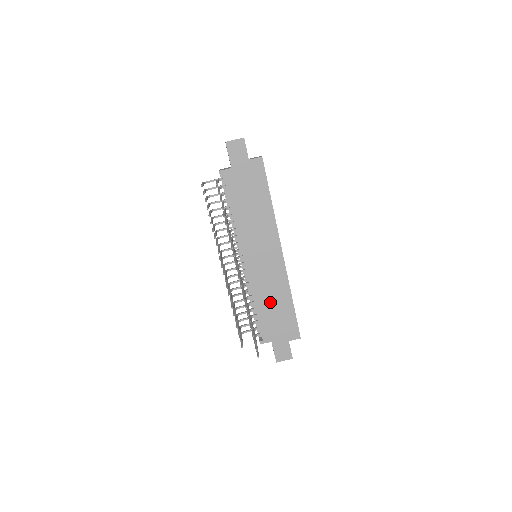
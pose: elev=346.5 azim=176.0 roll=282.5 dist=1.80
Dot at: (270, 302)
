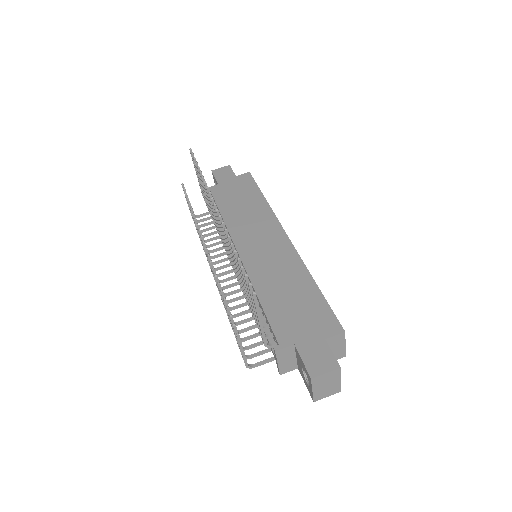
Dot at: (281, 290)
